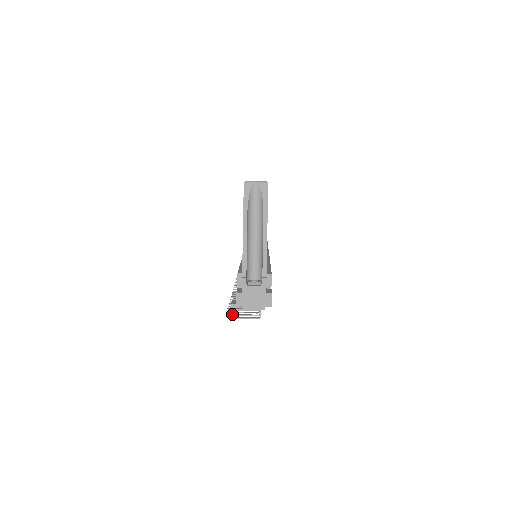
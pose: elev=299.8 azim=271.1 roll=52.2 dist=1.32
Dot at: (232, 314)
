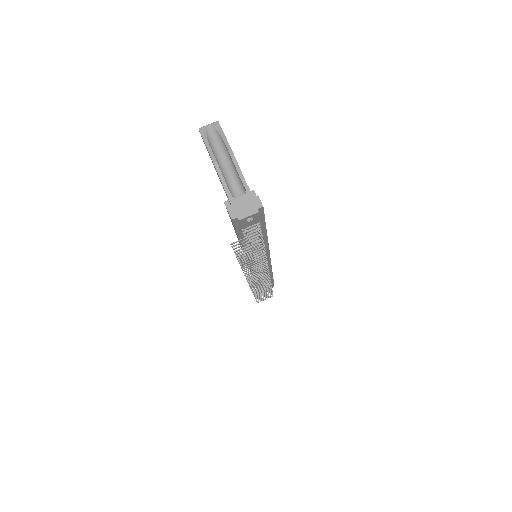
Dot at: (238, 253)
